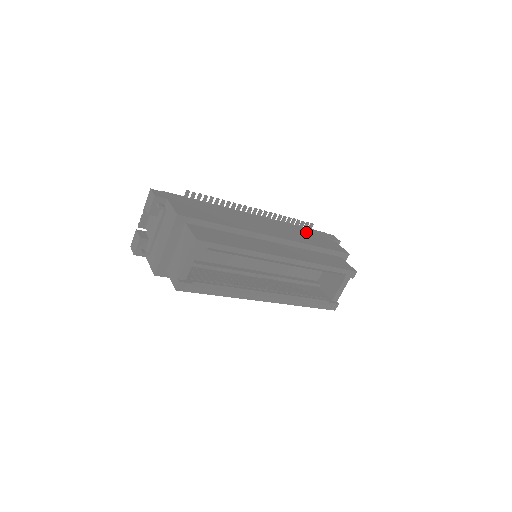
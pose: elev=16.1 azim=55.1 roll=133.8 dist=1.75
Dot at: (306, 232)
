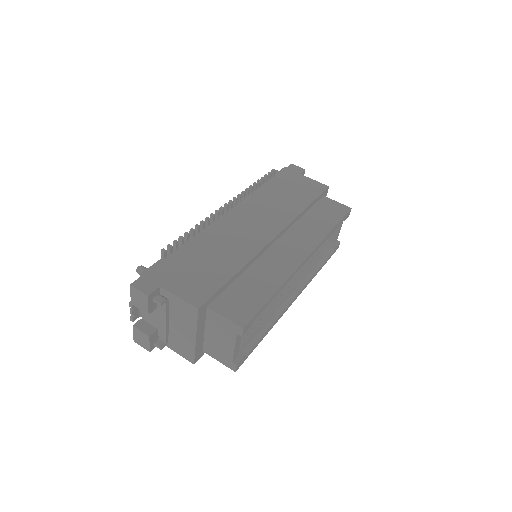
Dot at: (278, 189)
